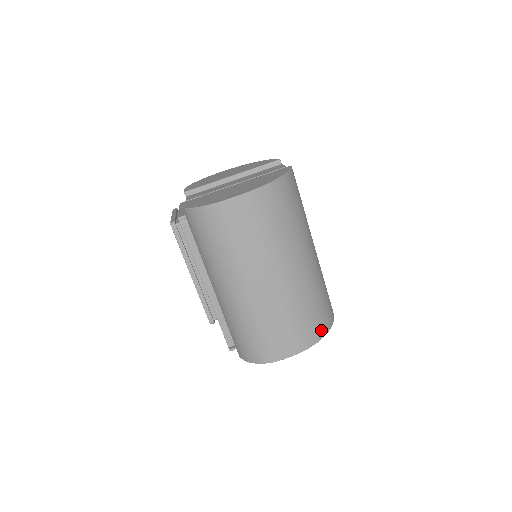
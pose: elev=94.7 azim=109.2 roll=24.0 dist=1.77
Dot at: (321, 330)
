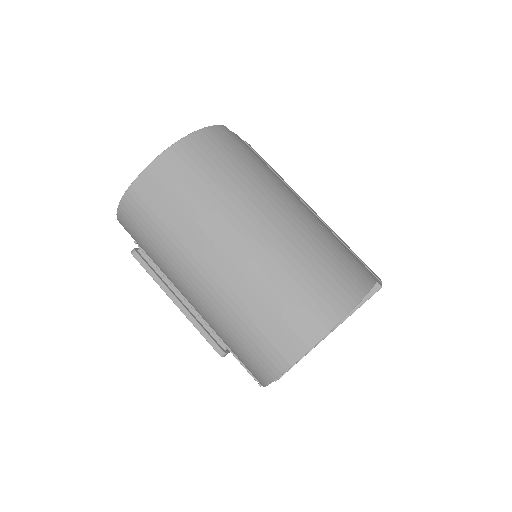
Dot at: (341, 302)
